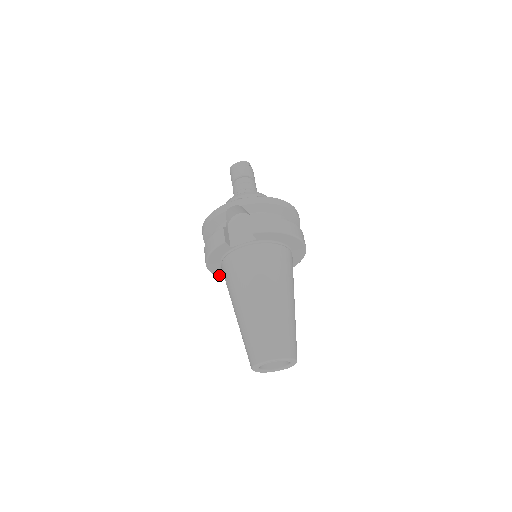
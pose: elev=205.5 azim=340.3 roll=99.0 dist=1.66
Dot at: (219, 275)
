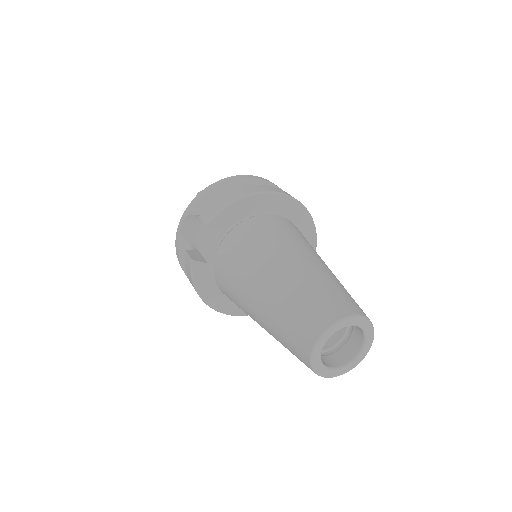
Dot at: (244, 312)
